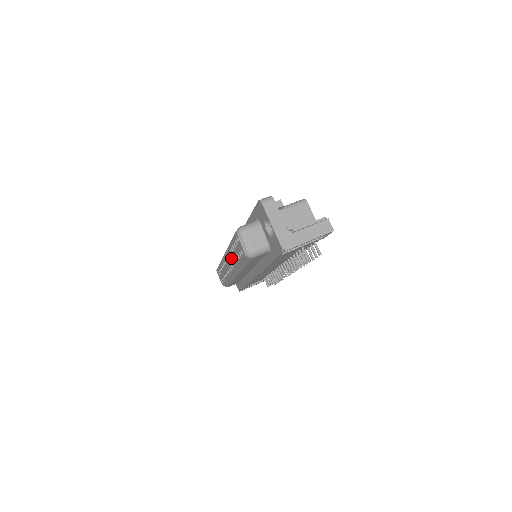
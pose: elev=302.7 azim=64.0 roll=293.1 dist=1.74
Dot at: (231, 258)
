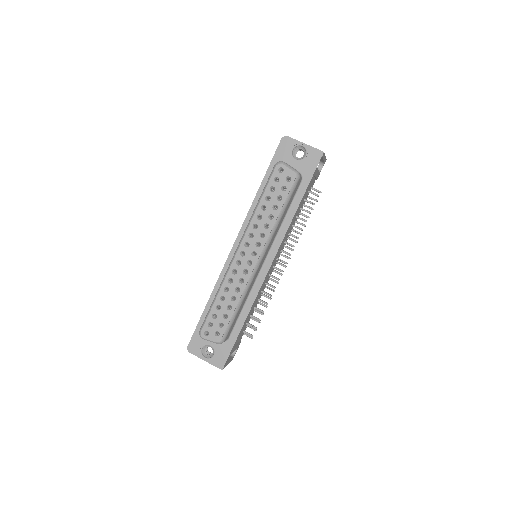
Dot at: (259, 228)
